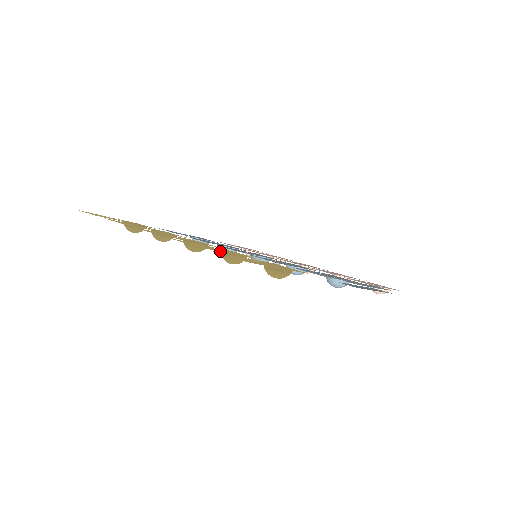
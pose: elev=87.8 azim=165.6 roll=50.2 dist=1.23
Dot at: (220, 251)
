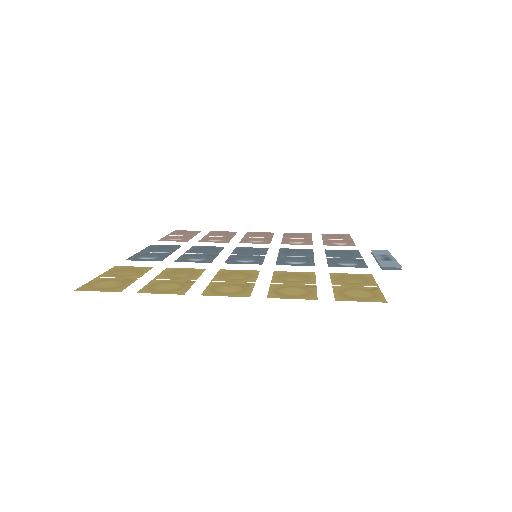
Dot at: (314, 289)
